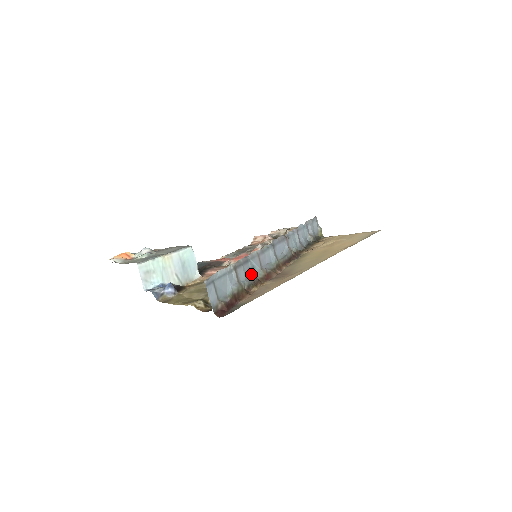
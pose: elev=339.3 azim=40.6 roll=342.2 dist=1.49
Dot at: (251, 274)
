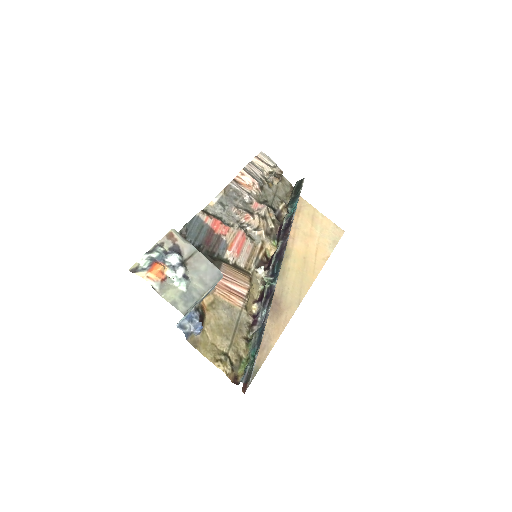
Dot at: (262, 320)
